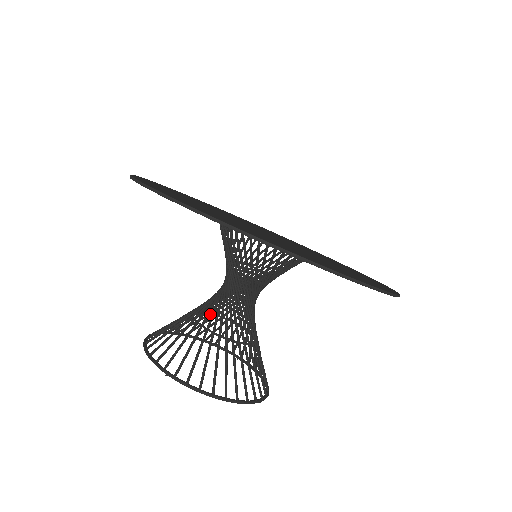
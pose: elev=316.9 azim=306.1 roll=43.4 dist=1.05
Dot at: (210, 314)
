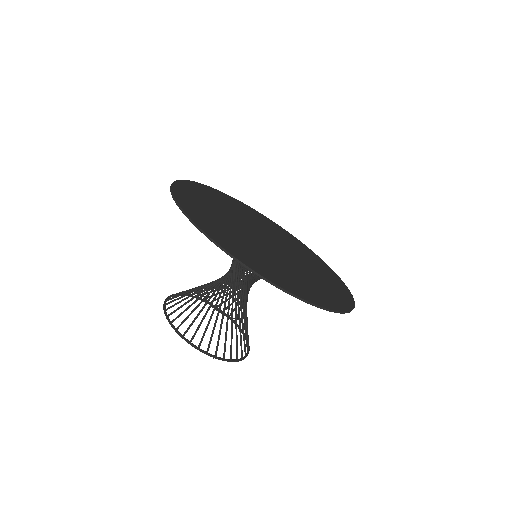
Dot at: occluded
